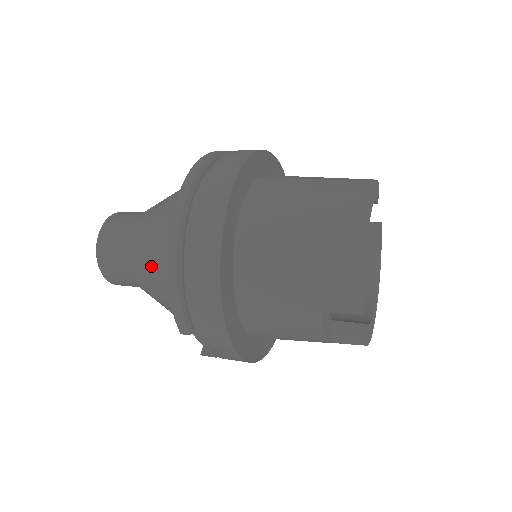
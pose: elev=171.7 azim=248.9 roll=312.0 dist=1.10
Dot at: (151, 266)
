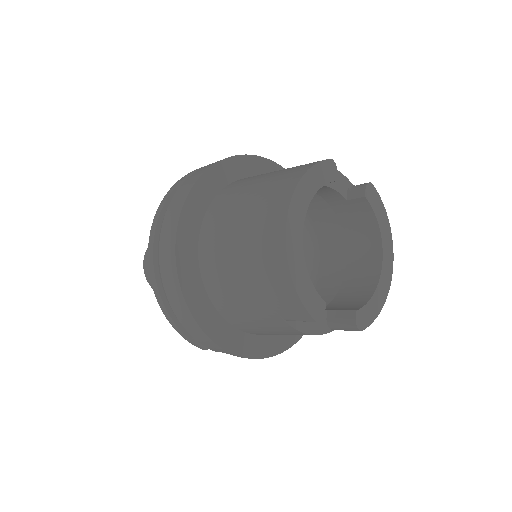
Dot at: occluded
